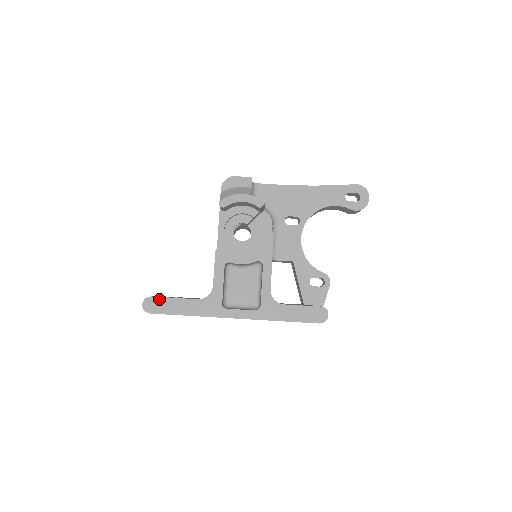
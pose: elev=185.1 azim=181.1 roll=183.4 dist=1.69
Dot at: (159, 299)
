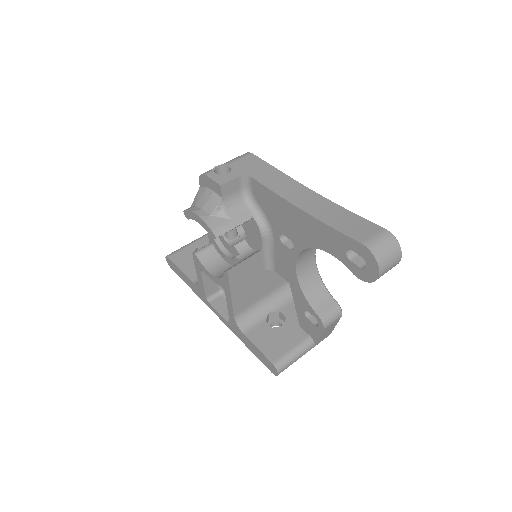
Dot at: (172, 263)
